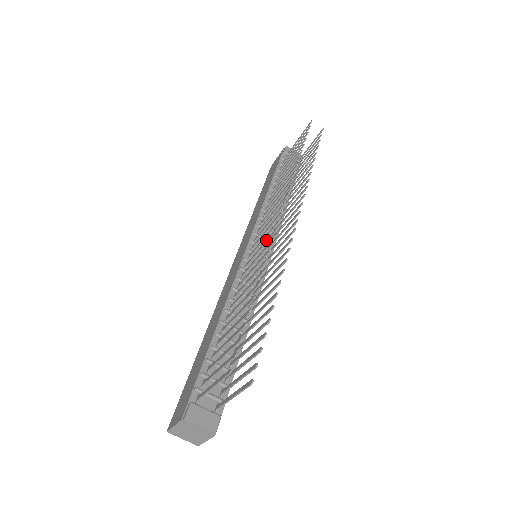
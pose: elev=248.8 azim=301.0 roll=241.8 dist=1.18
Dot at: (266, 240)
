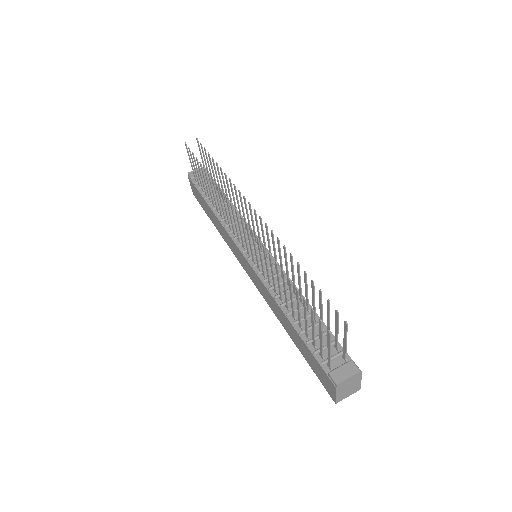
Dot at: (253, 242)
